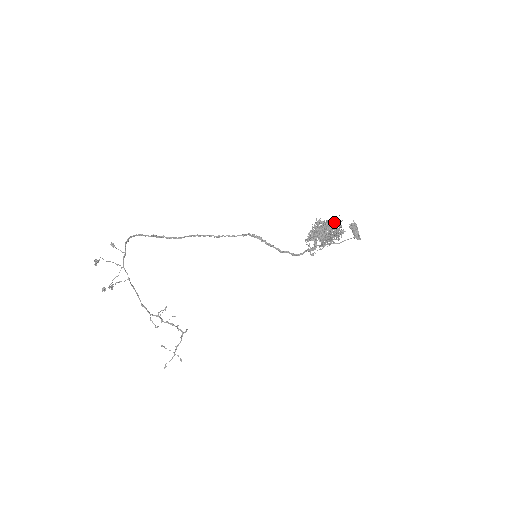
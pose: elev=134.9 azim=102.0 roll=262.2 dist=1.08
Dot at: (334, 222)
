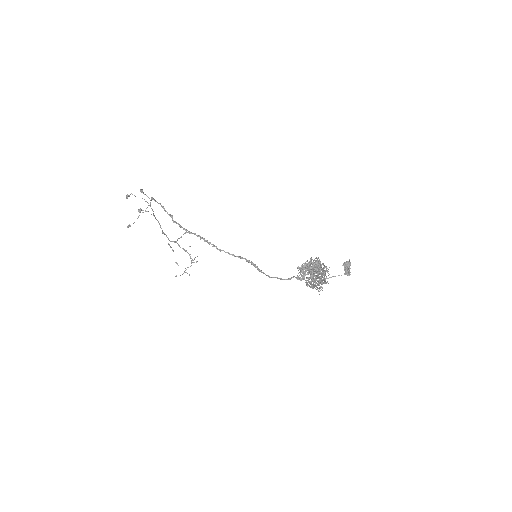
Dot at: (324, 268)
